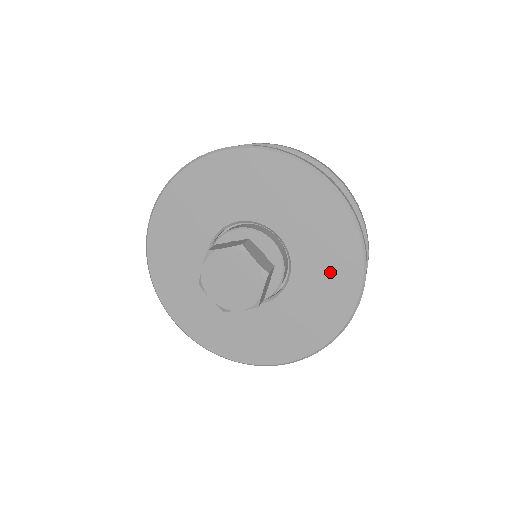
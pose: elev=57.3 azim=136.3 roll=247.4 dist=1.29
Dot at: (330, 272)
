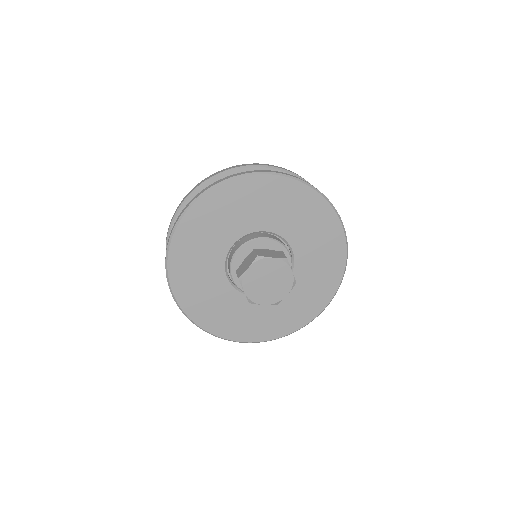
Dot at: (317, 284)
